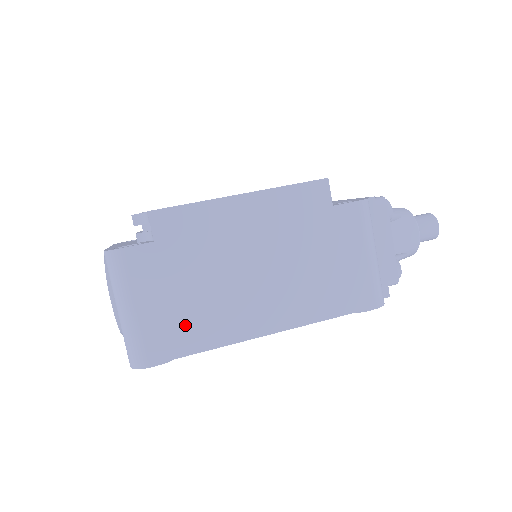
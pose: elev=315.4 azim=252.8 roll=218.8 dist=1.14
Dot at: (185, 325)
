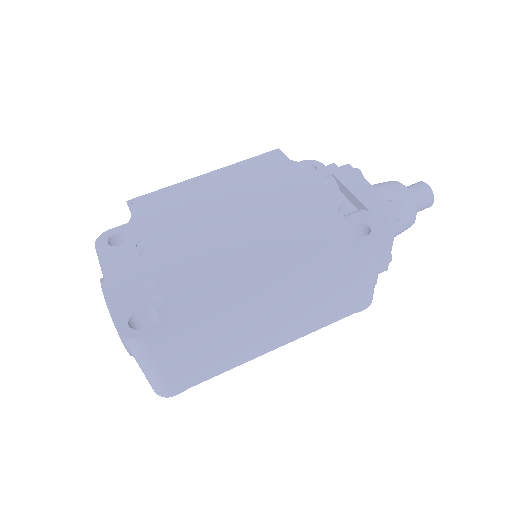
Dot at: (204, 365)
